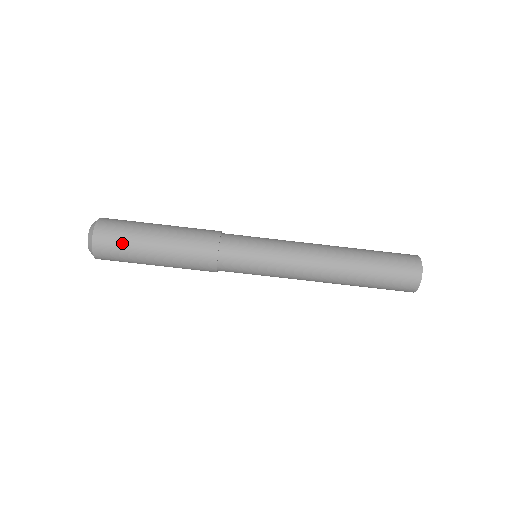
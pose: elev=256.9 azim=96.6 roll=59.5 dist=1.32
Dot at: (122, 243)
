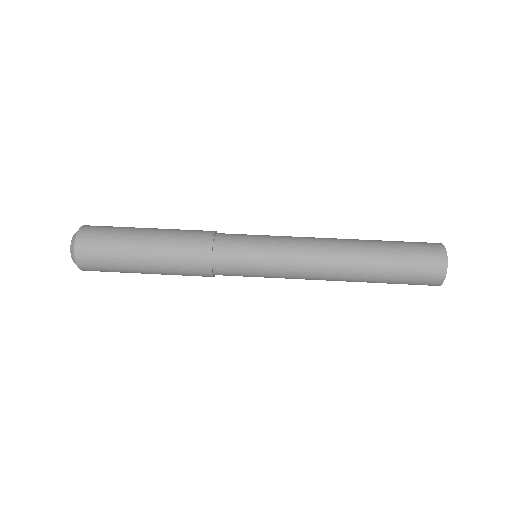
Dot at: (115, 227)
